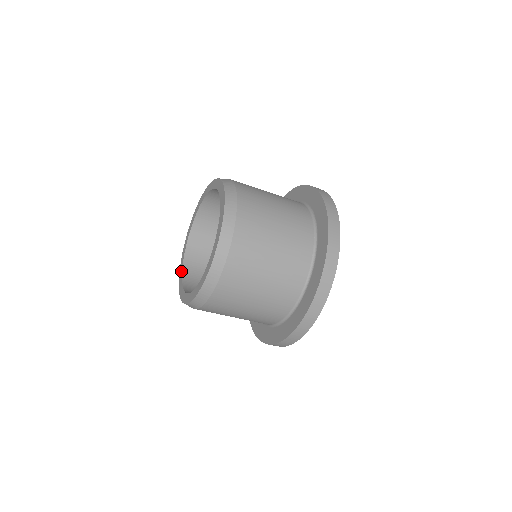
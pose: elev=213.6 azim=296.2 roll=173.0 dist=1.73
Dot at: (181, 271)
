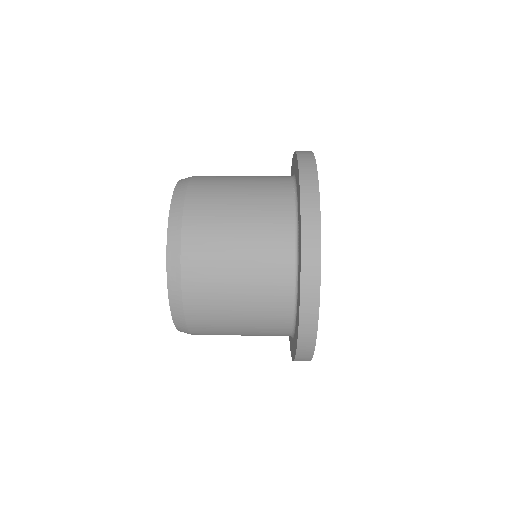
Dot at: occluded
